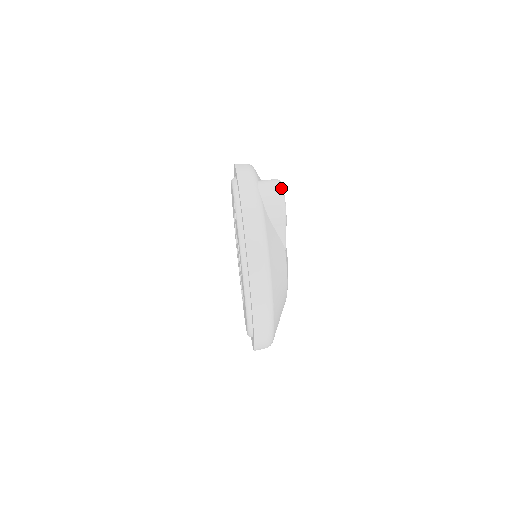
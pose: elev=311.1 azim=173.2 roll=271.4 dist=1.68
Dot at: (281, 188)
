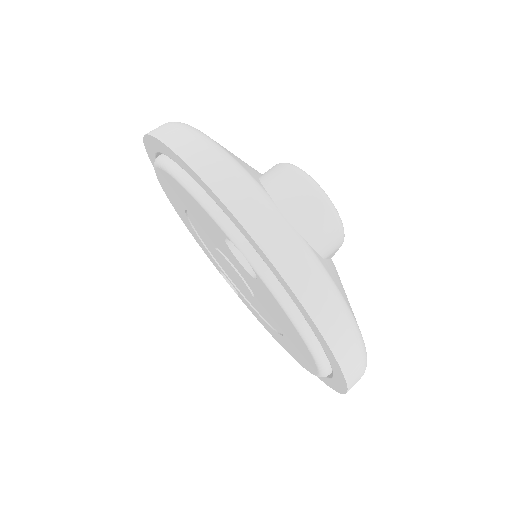
Dot at: (325, 197)
